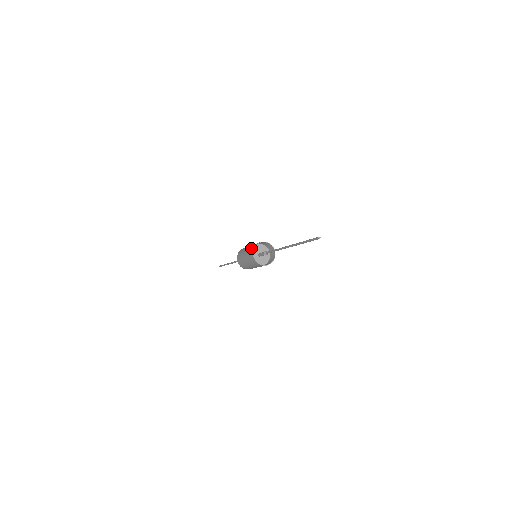
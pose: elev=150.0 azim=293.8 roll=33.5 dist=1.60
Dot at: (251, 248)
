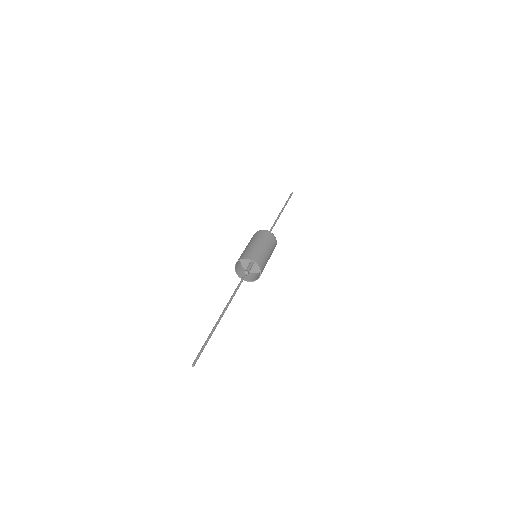
Dot at: occluded
